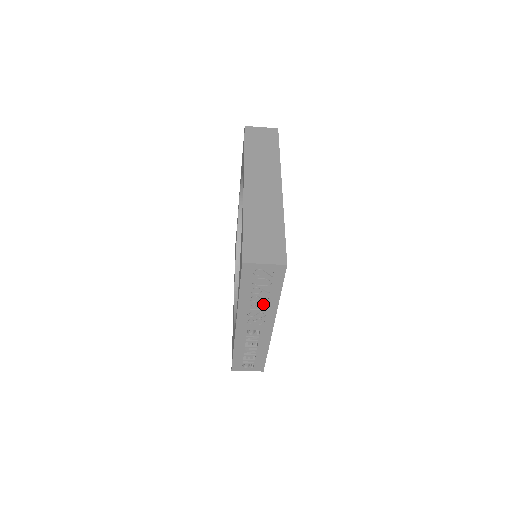
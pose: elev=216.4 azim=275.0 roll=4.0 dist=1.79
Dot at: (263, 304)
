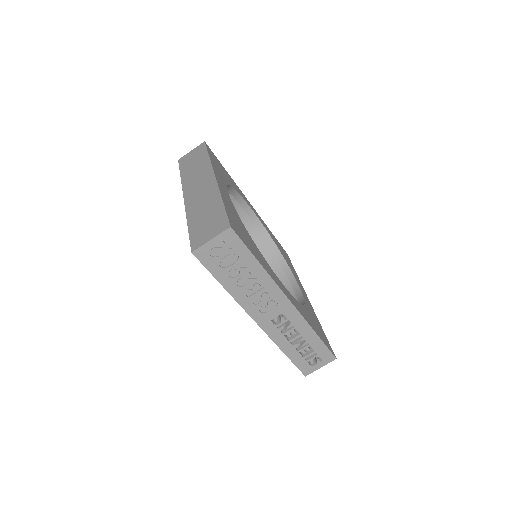
Dot at: (255, 283)
